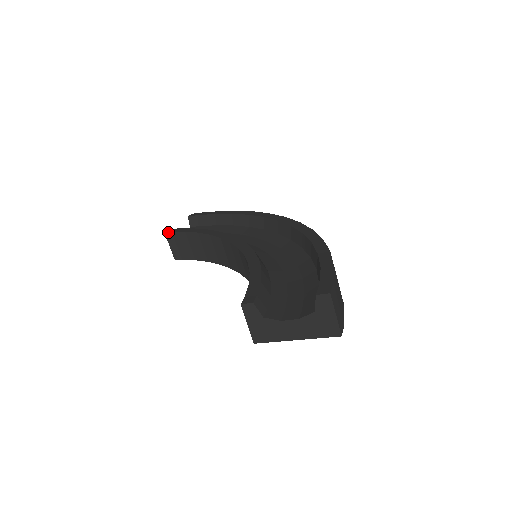
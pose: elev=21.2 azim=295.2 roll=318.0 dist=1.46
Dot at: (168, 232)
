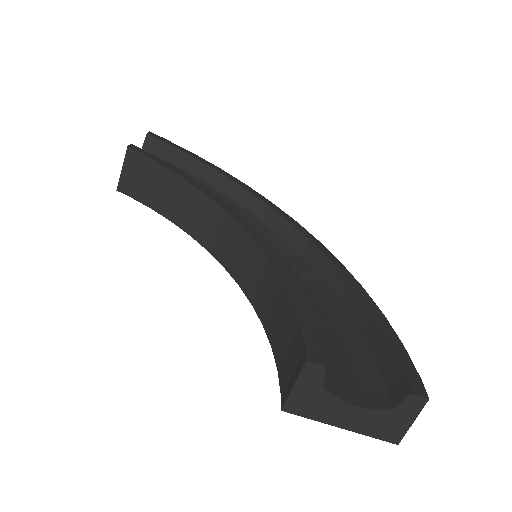
Dot at: (134, 149)
